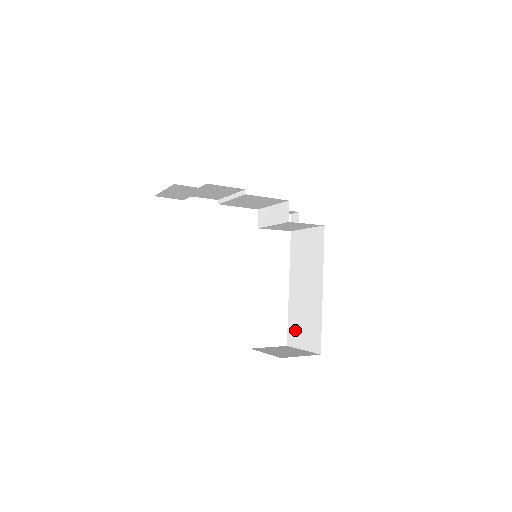
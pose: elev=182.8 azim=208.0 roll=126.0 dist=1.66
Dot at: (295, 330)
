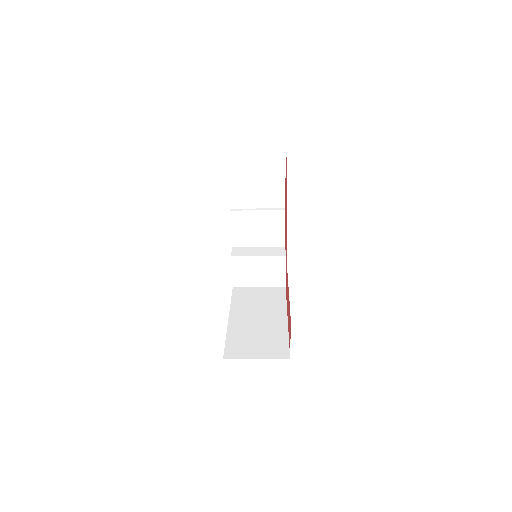
Dot at: (241, 346)
